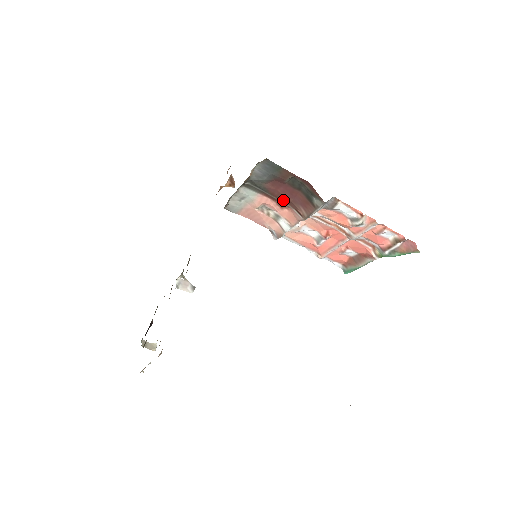
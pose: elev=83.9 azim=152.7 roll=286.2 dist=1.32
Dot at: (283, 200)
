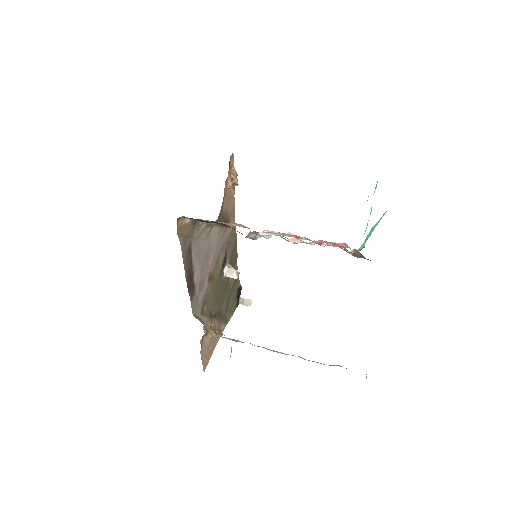
Dot at: occluded
